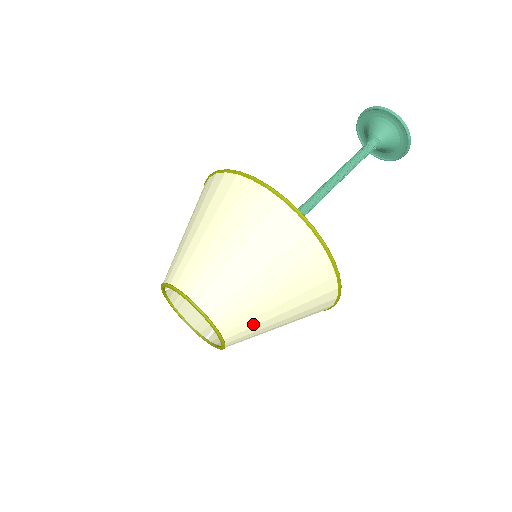
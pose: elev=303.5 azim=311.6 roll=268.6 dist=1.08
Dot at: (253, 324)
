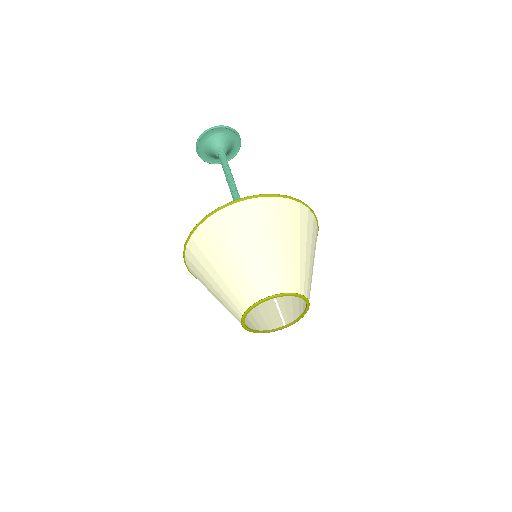
Dot at: (310, 278)
